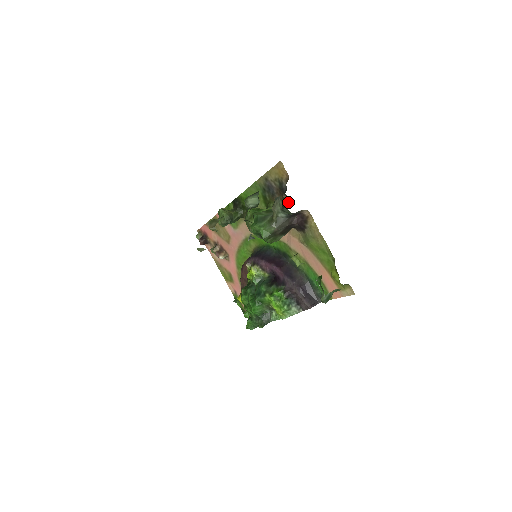
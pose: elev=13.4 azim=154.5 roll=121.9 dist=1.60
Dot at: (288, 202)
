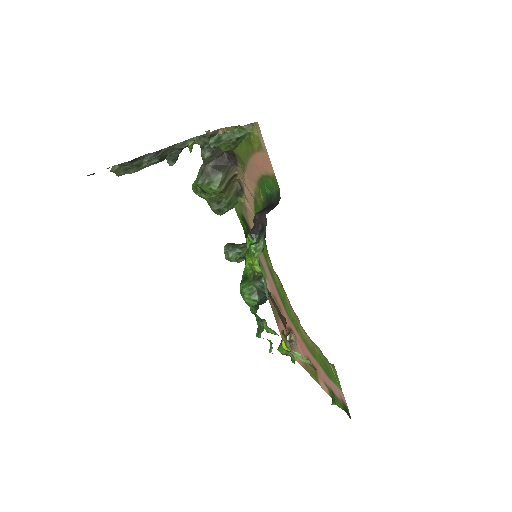
Dot at: occluded
